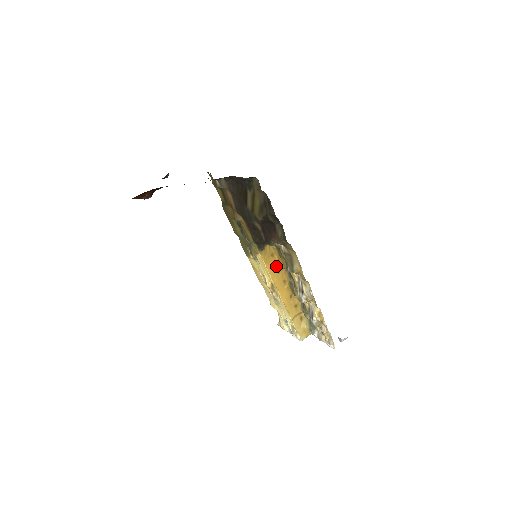
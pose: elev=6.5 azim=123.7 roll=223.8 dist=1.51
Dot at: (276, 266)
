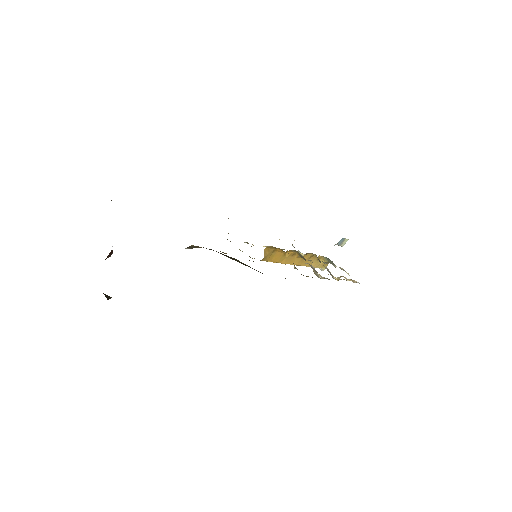
Dot at: (281, 254)
